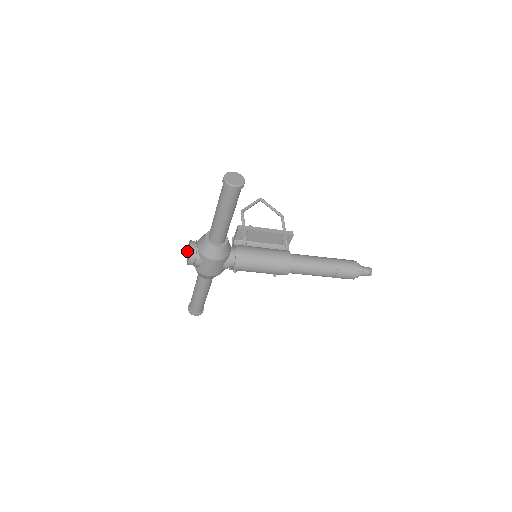
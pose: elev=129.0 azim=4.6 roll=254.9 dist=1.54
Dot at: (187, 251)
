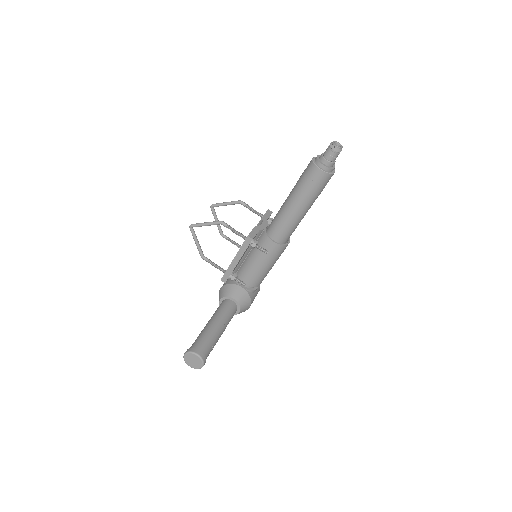
Dot at: occluded
